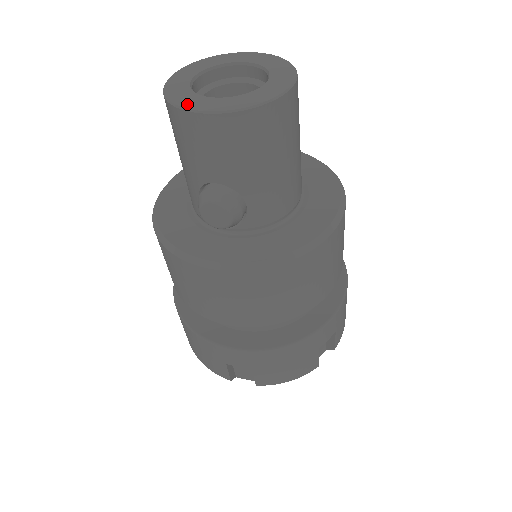
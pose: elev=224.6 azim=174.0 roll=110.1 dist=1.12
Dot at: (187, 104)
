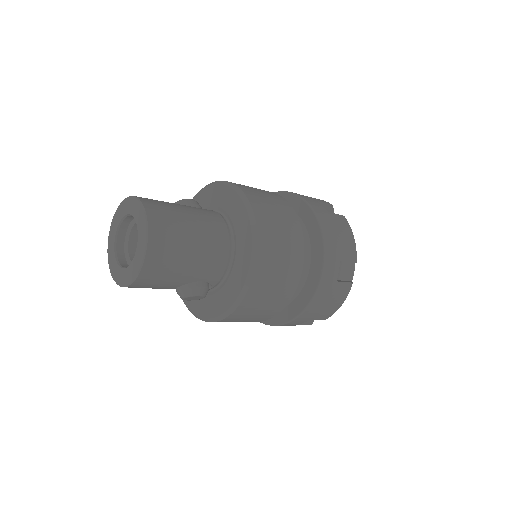
Dot at: (121, 282)
